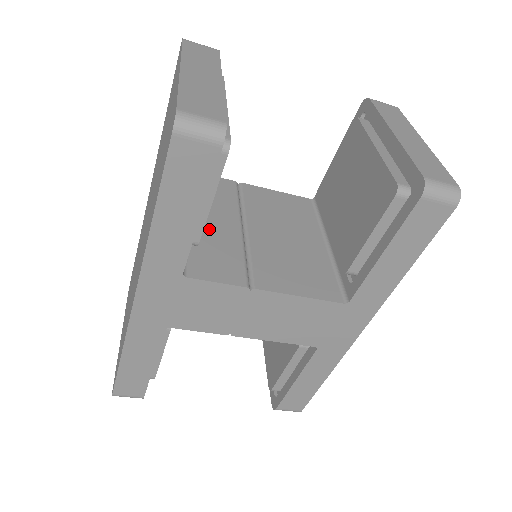
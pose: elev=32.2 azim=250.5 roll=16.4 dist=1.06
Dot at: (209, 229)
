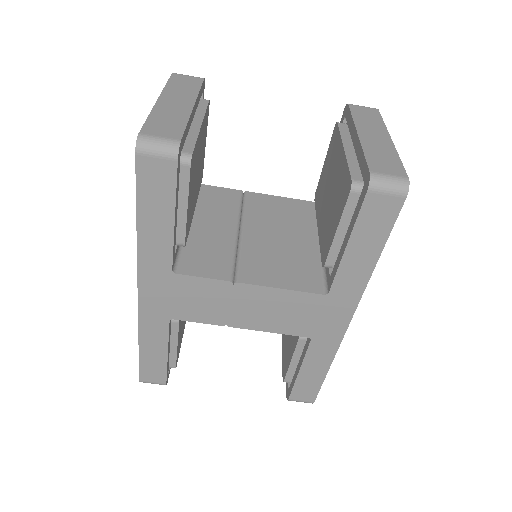
Dot at: (206, 233)
